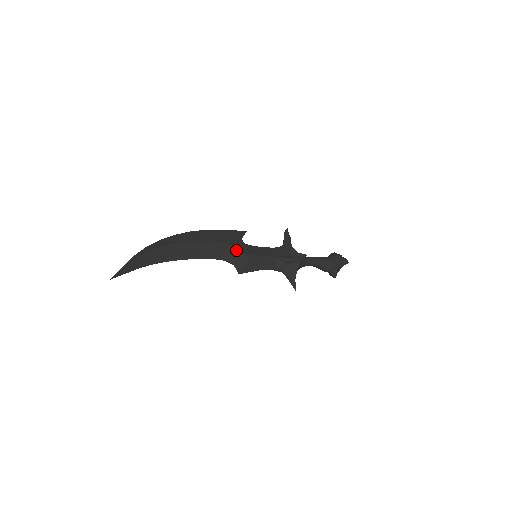
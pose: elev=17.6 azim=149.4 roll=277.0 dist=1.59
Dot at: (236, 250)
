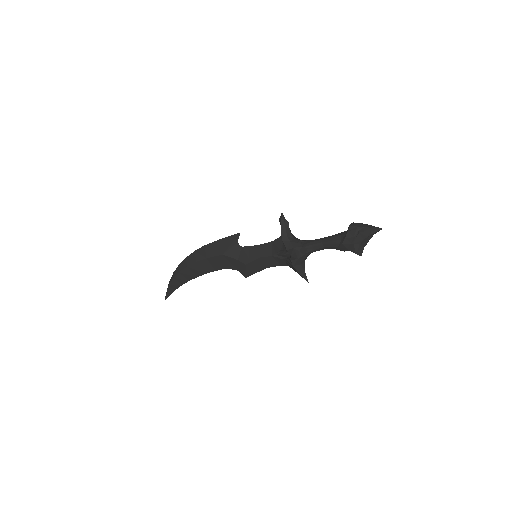
Dot at: (232, 259)
